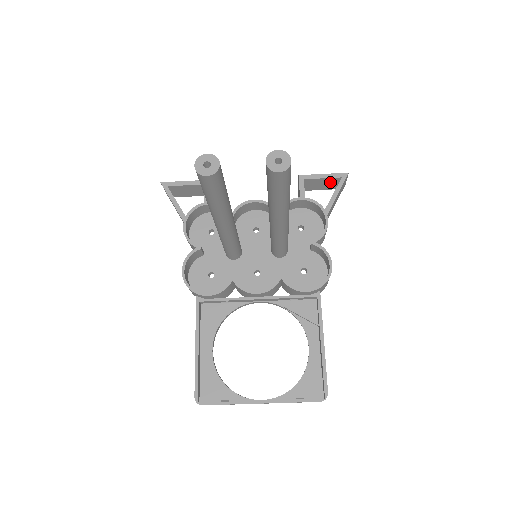
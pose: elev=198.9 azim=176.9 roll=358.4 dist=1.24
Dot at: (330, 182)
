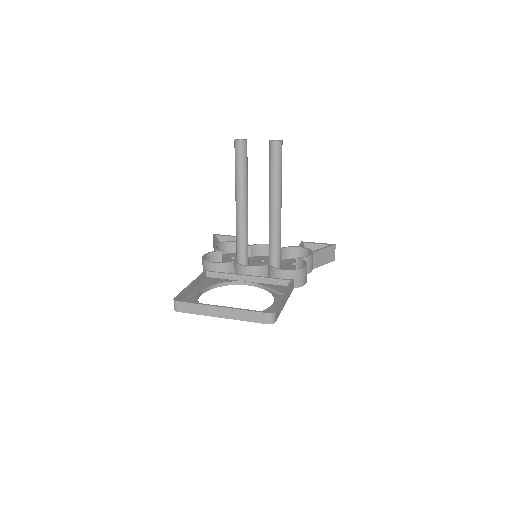
Dot at: occluded
